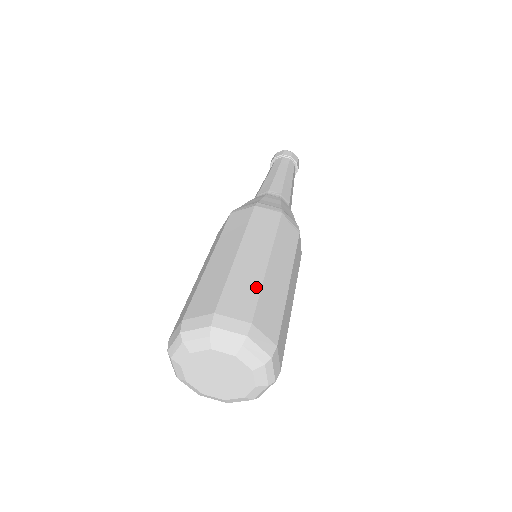
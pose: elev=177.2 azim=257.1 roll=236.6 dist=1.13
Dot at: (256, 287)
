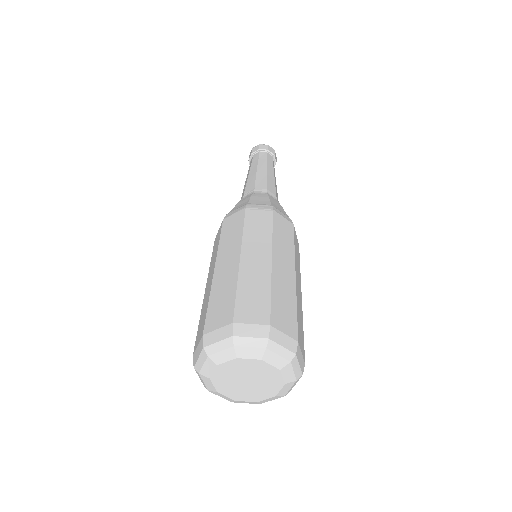
Dot at: (232, 289)
